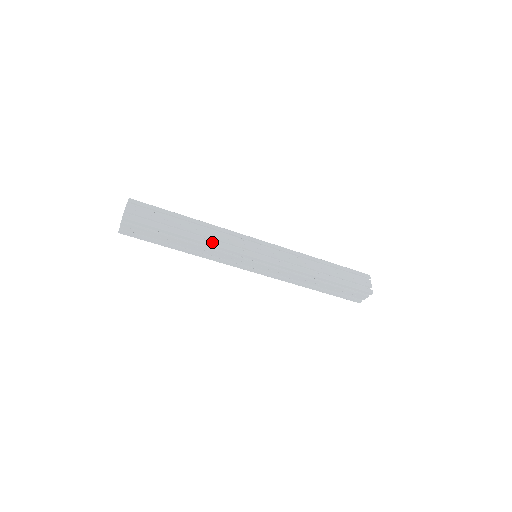
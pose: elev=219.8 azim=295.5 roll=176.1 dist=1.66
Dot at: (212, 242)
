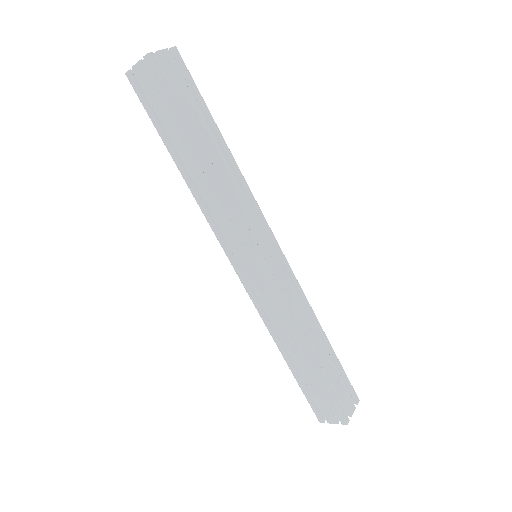
Dot at: (239, 175)
